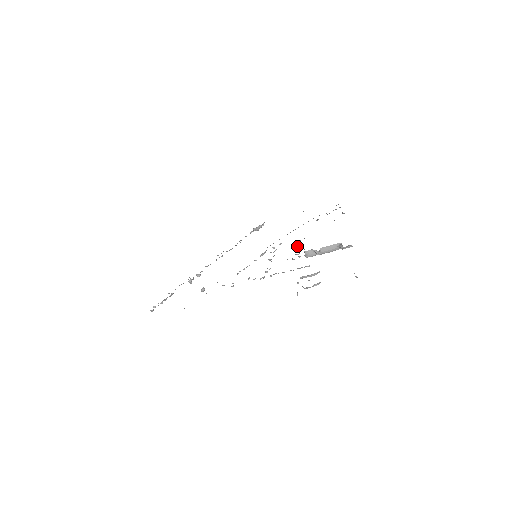
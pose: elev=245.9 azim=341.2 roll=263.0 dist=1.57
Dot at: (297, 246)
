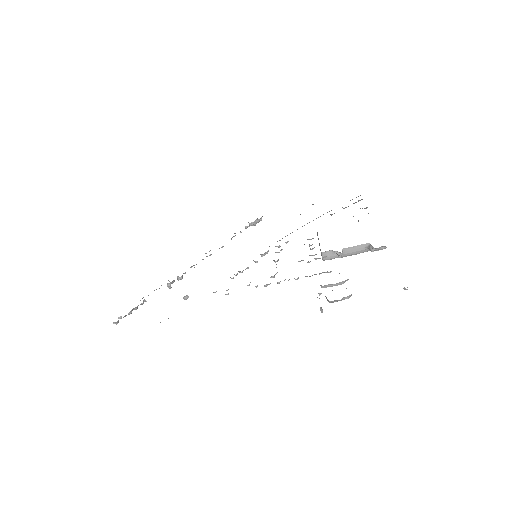
Dot at: (310, 245)
